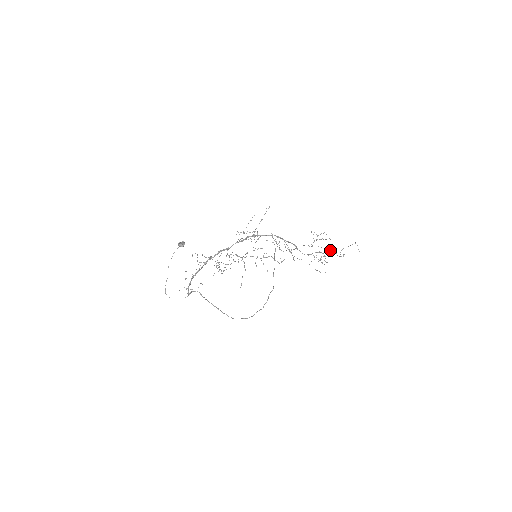
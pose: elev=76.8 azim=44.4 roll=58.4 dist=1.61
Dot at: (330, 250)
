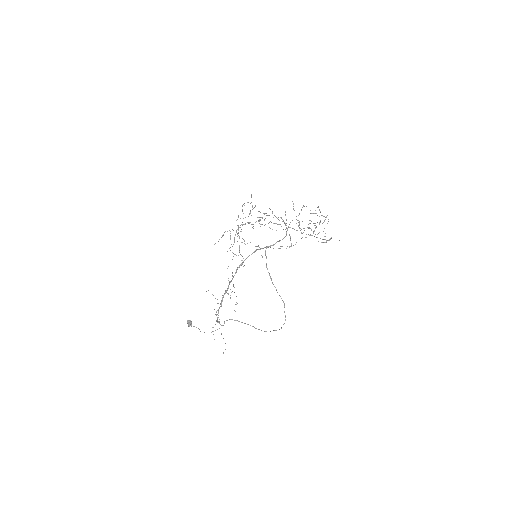
Dot at: occluded
